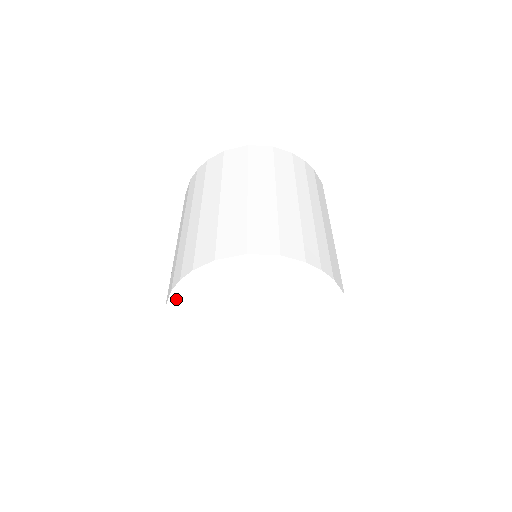
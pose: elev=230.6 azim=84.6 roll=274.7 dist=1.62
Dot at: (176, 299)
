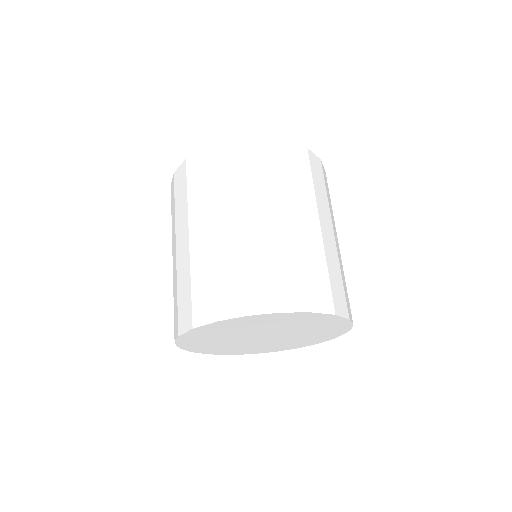
Dot at: (191, 349)
